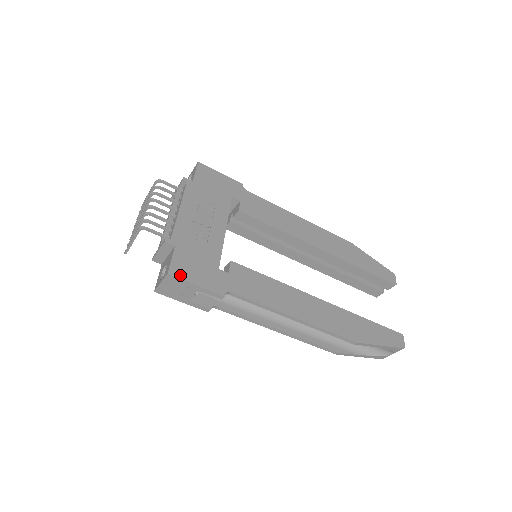
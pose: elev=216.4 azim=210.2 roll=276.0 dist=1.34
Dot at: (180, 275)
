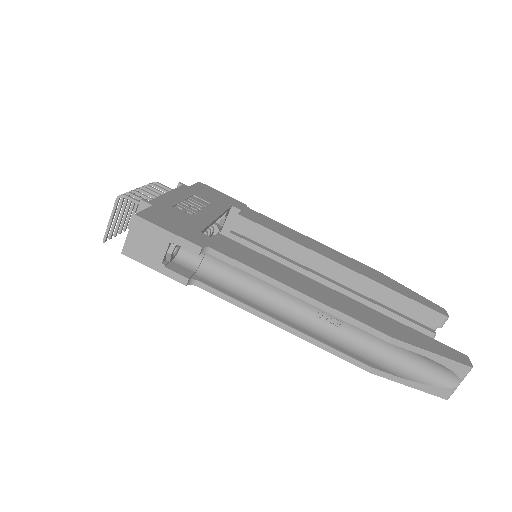
Dot at: (150, 220)
